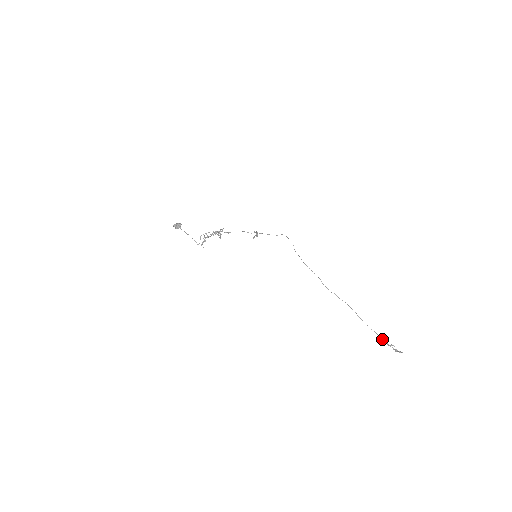
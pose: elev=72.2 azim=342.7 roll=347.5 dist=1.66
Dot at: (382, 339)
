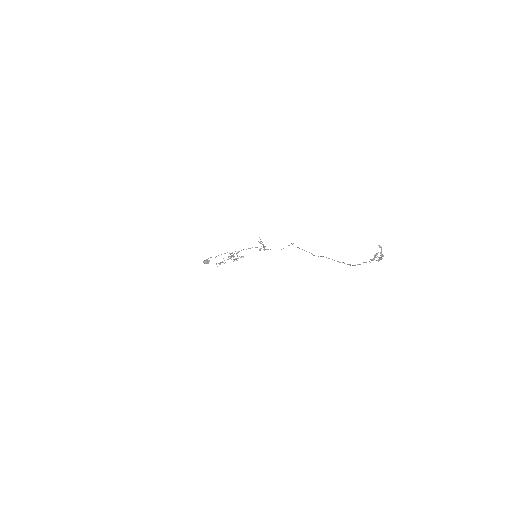
Dot at: occluded
